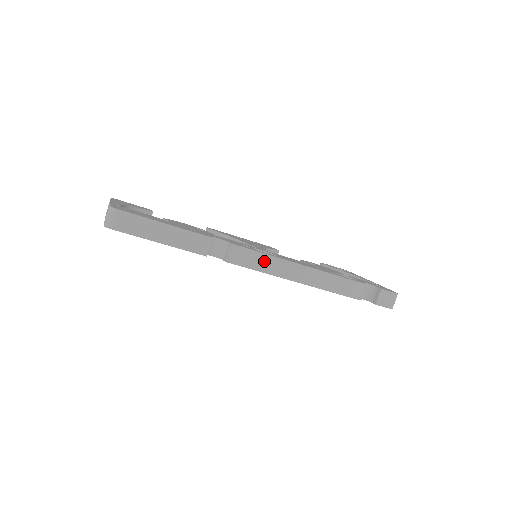
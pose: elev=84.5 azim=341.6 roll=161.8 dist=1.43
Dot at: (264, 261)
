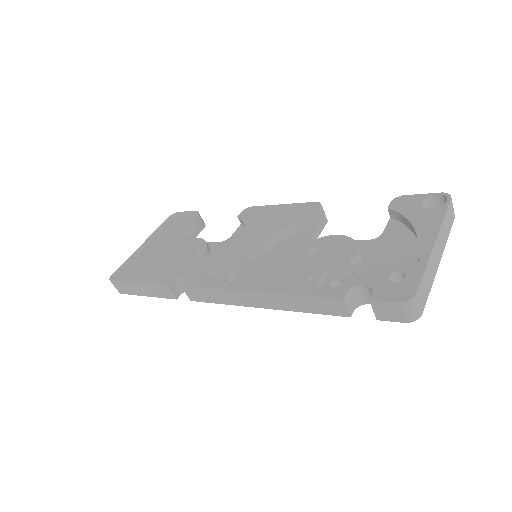
Dot at: (216, 295)
